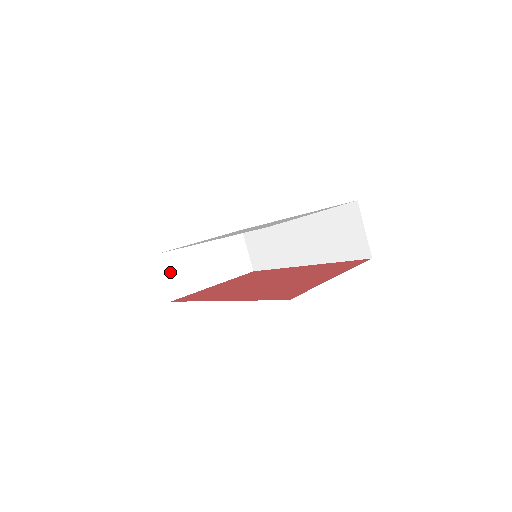
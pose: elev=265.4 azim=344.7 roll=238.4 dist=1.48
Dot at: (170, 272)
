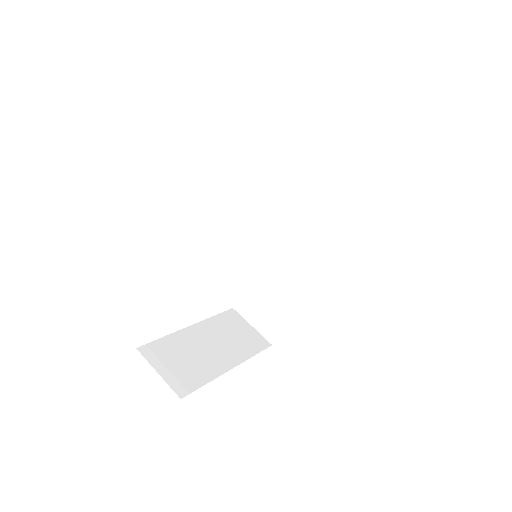
Dot at: (164, 365)
